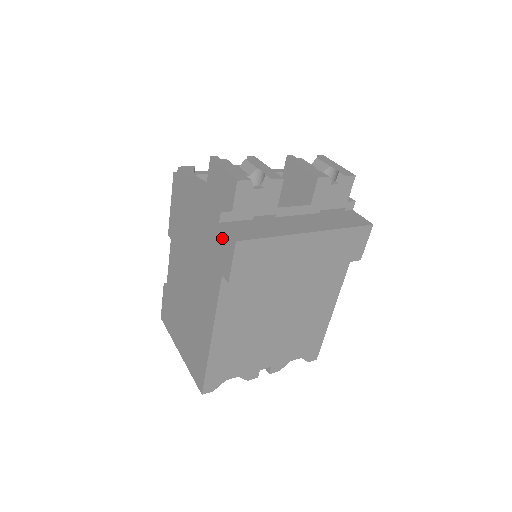
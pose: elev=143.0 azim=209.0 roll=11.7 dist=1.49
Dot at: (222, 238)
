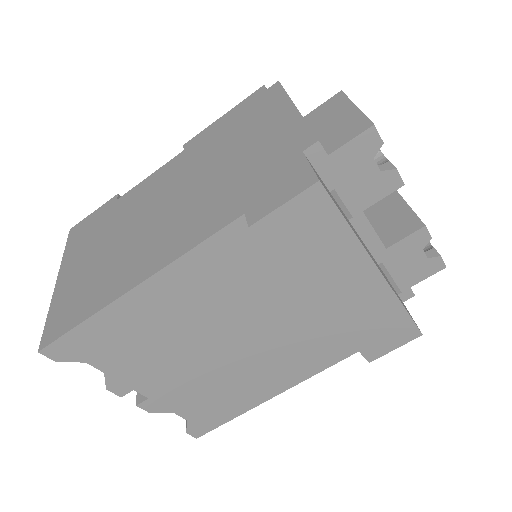
Dot at: (291, 170)
